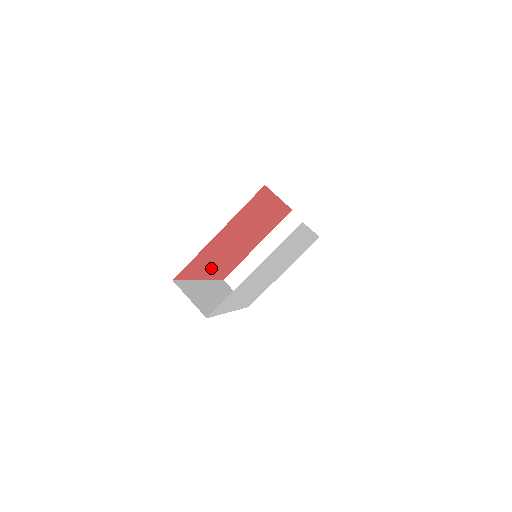
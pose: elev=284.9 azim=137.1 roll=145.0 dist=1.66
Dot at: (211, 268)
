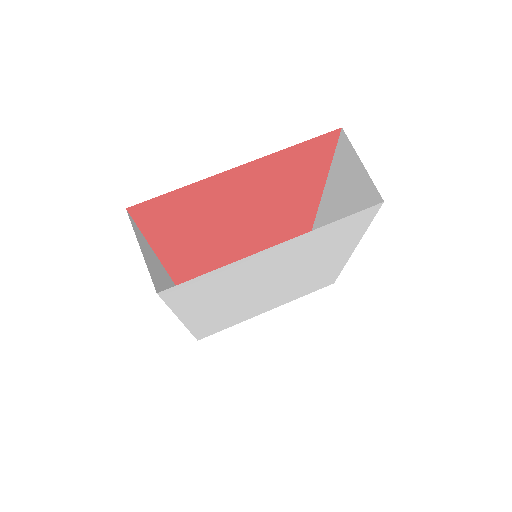
Dot at: (182, 245)
